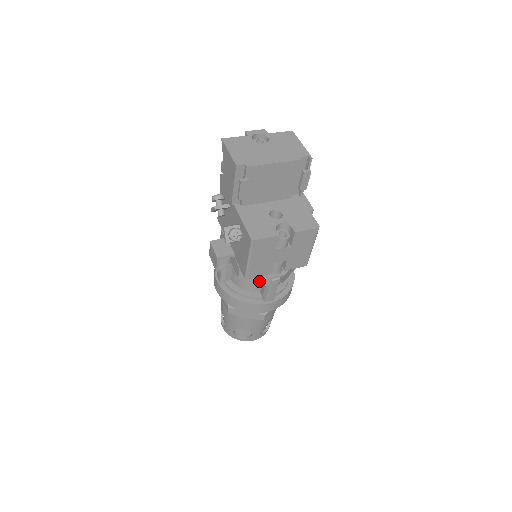
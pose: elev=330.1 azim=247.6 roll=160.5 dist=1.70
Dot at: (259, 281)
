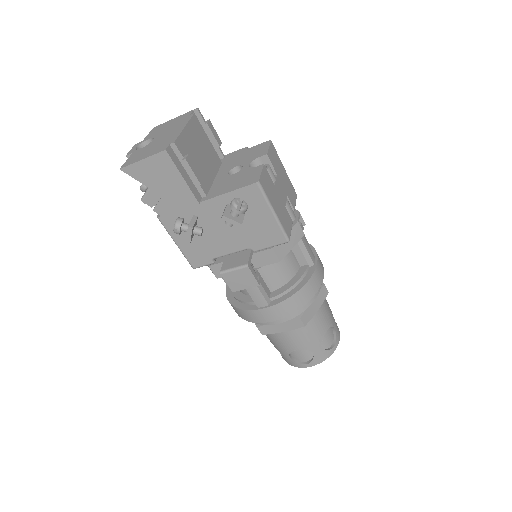
Dot at: (294, 241)
